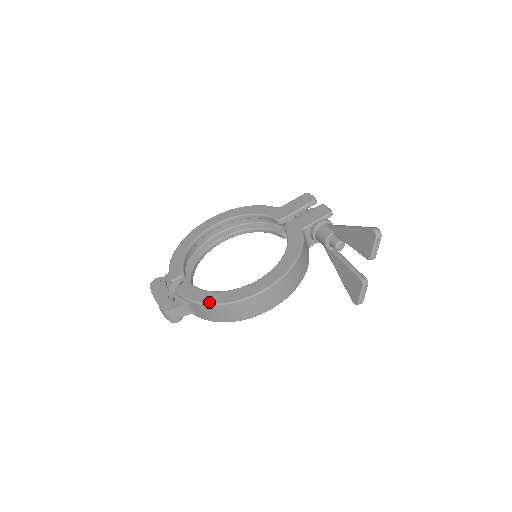
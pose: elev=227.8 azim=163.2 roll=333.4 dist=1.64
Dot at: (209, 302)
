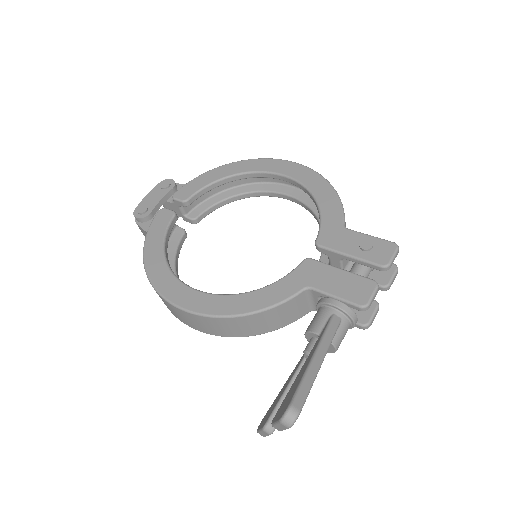
Dot at: (146, 257)
